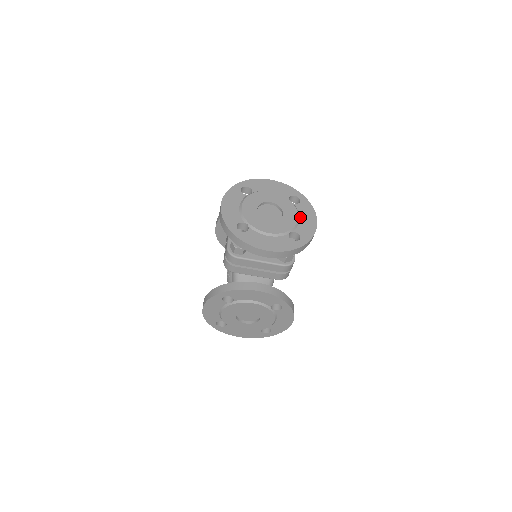
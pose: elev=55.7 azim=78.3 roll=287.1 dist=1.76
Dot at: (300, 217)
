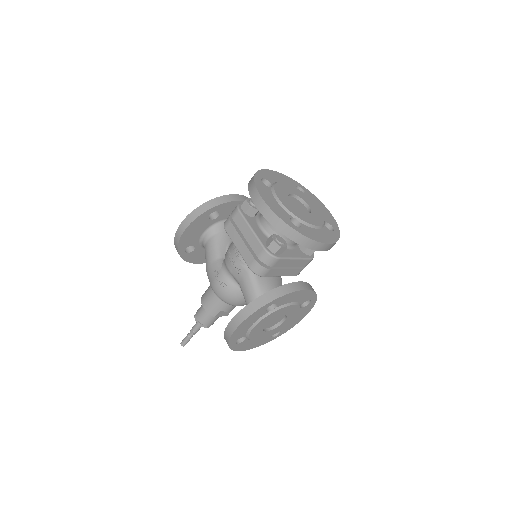
Dot at: occluded
